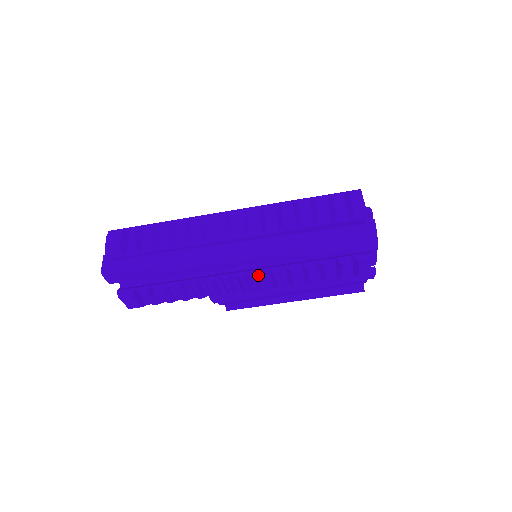
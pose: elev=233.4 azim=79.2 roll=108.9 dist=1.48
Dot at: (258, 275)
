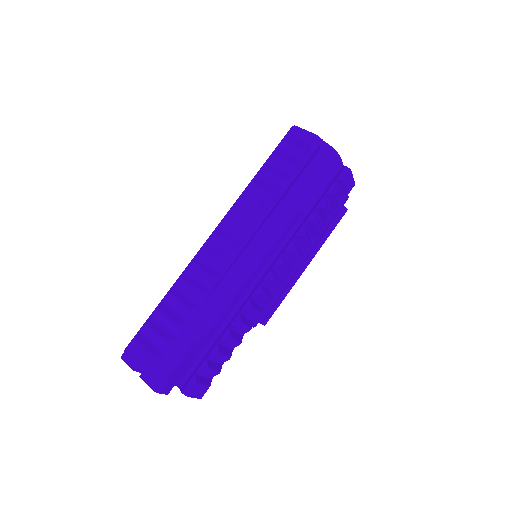
Dot at: (282, 263)
